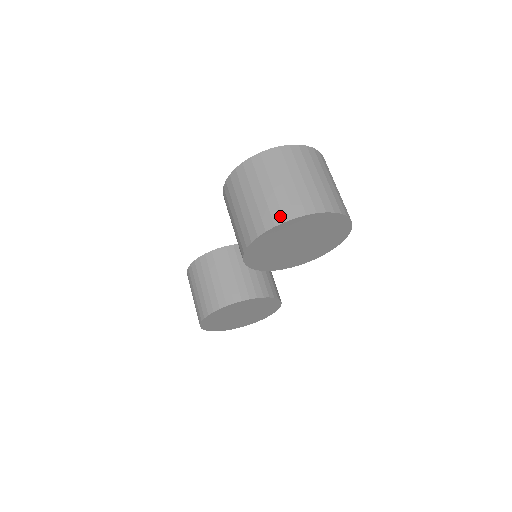
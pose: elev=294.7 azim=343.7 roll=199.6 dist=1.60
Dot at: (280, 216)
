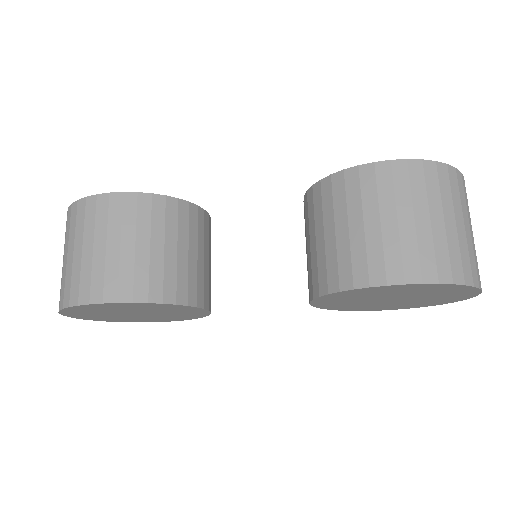
Dot at: (471, 274)
